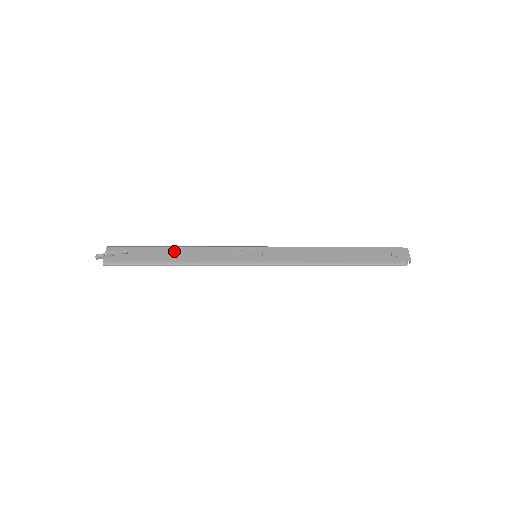
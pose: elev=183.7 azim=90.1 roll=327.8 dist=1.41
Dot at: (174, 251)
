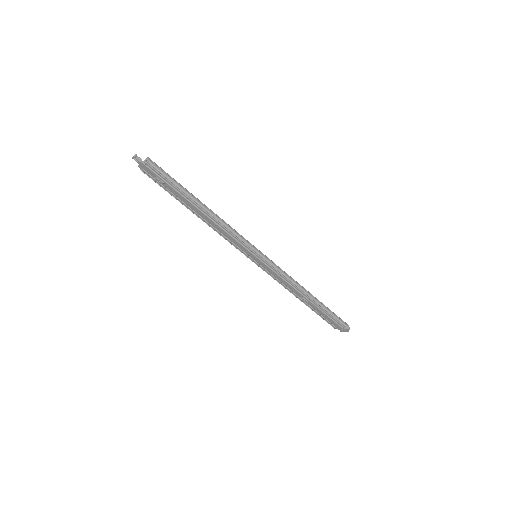
Dot at: occluded
